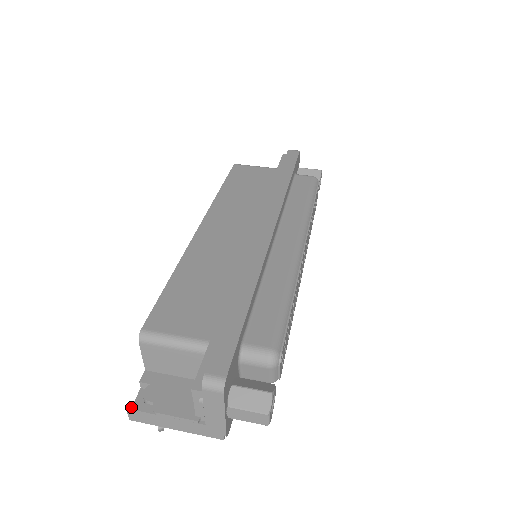
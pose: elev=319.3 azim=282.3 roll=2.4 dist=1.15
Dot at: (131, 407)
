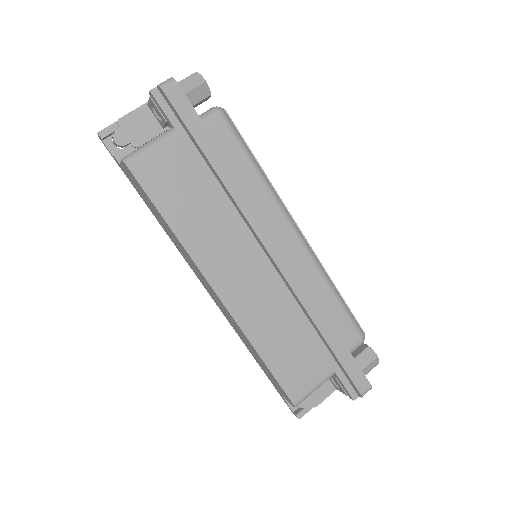
Dot at: (301, 417)
